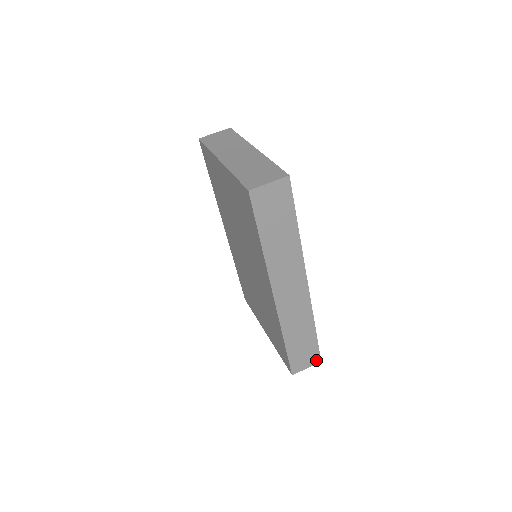
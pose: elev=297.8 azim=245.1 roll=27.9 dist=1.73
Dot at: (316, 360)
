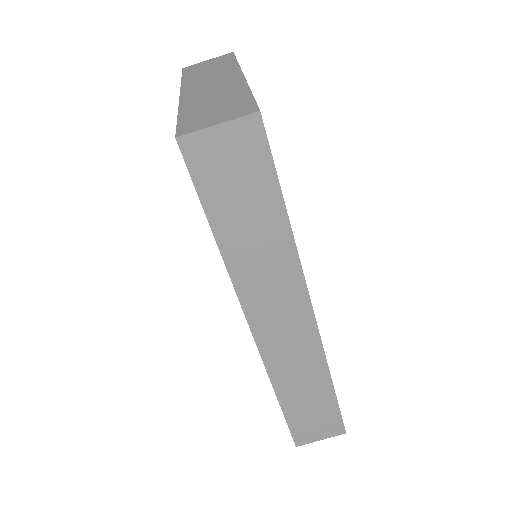
Dot at: (337, 430)
